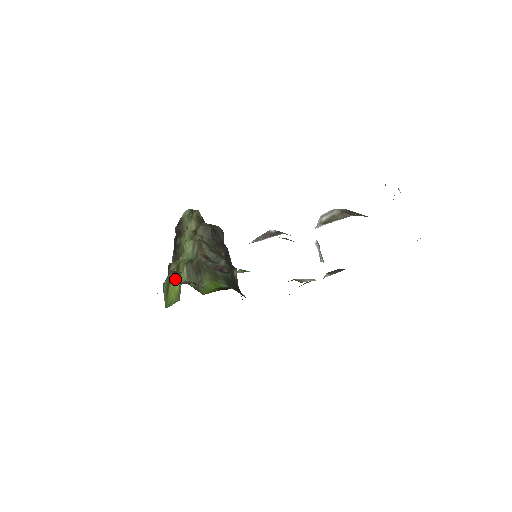
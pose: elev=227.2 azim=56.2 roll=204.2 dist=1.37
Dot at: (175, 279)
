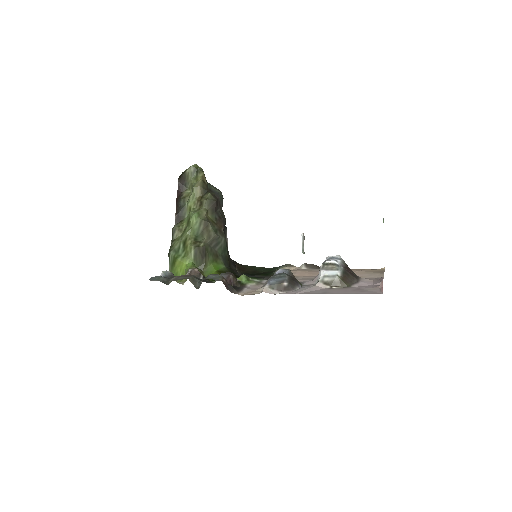
Dot at: (182, 256)
